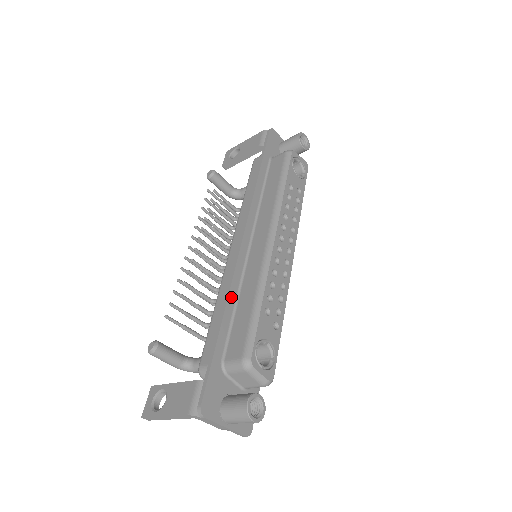
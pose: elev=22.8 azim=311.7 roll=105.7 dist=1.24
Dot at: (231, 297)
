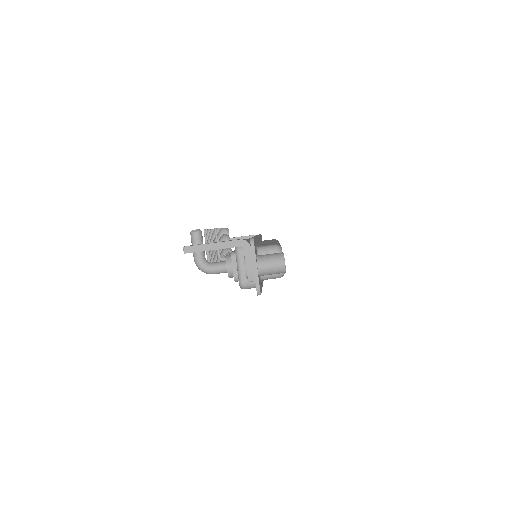
Dot at: (257, 239)
